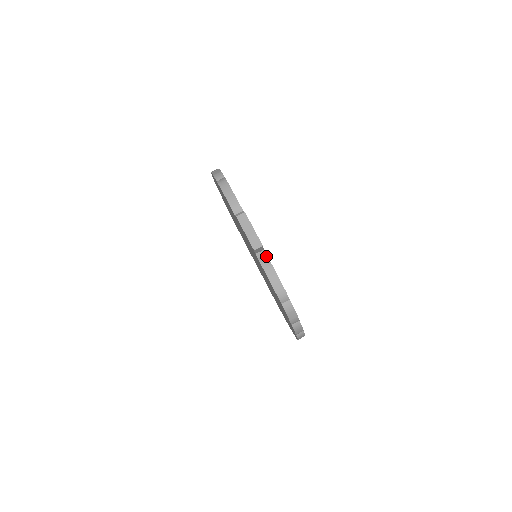
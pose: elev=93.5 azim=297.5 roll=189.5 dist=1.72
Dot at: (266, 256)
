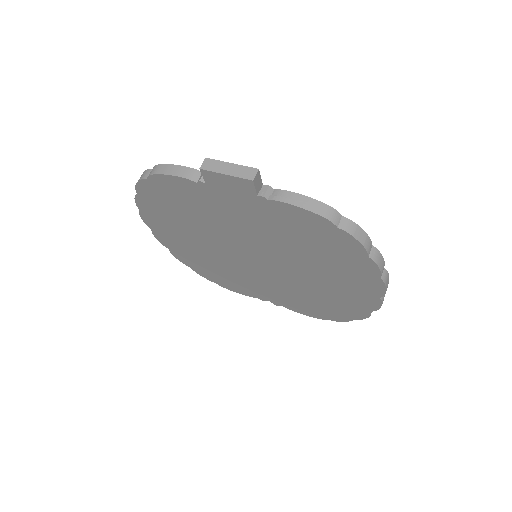
Dot at: (271, 189)
